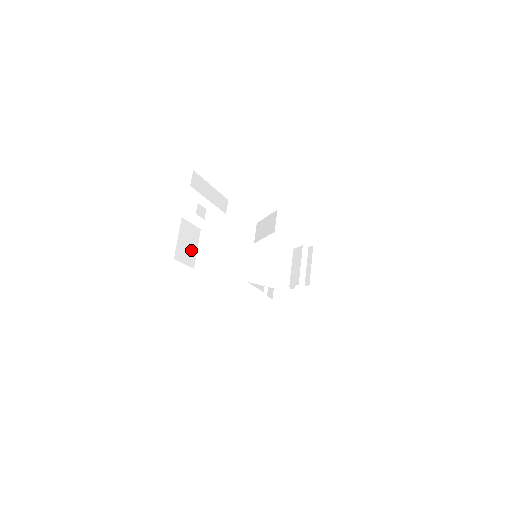
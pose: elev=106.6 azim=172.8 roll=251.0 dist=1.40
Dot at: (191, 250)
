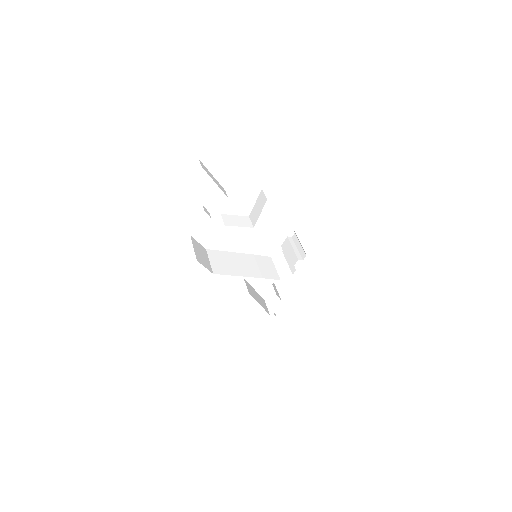
Dot at: (205, 260)
